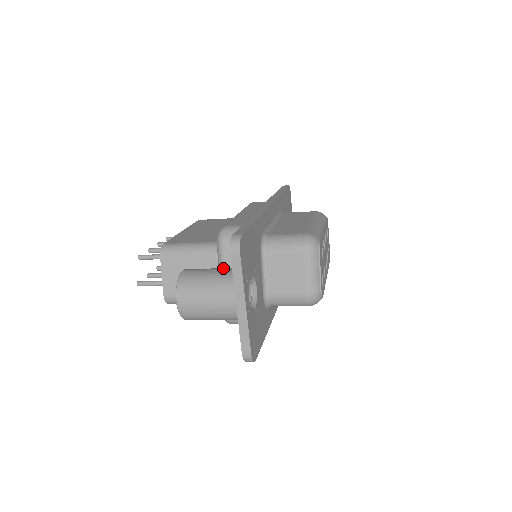
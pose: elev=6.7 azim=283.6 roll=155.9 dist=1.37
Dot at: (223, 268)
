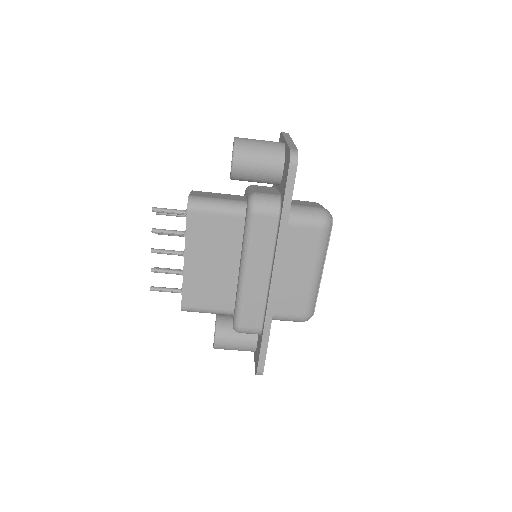
Dot at: occluded
